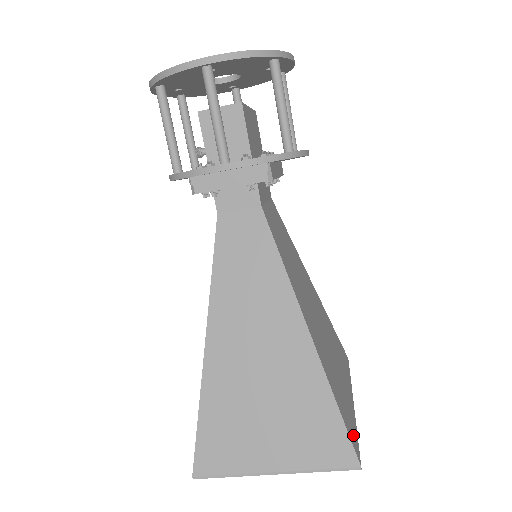
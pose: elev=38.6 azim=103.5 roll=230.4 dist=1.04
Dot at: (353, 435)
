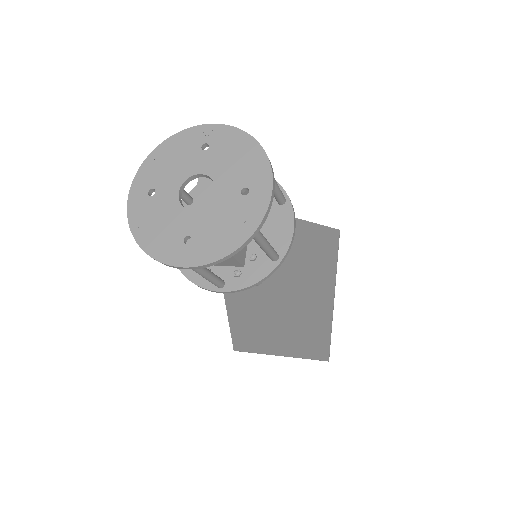
Dot at: (327, 343)
